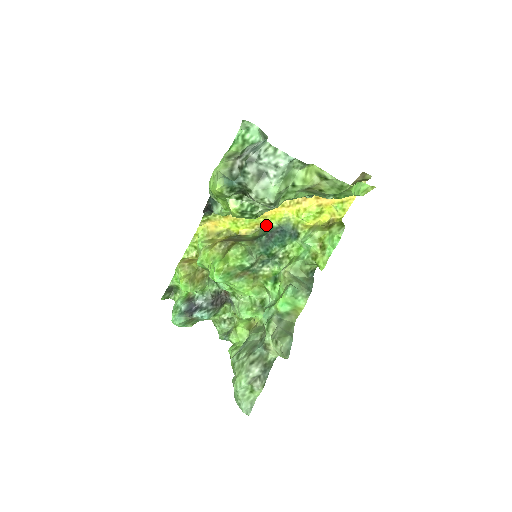
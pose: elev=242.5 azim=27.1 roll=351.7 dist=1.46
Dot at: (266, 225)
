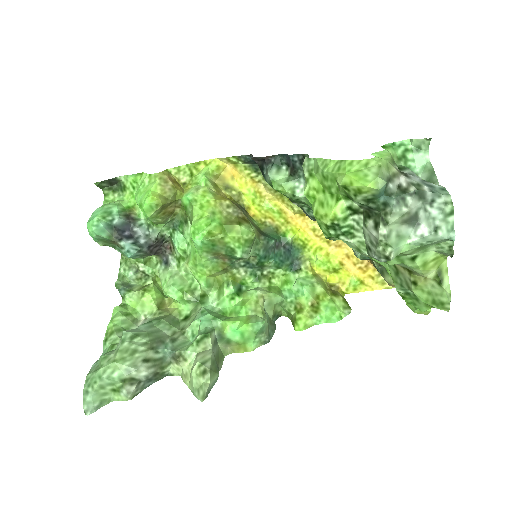
Dot at: (281, 230)
